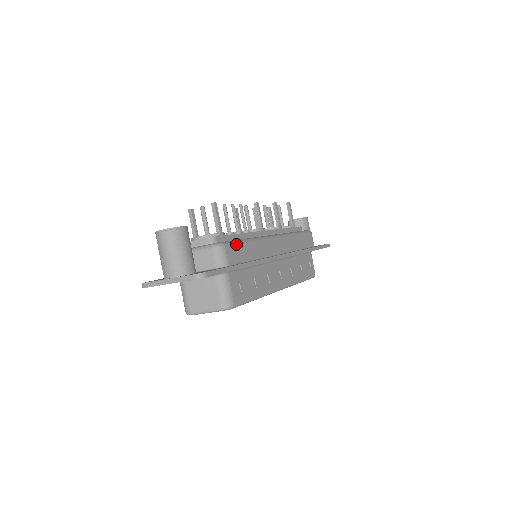
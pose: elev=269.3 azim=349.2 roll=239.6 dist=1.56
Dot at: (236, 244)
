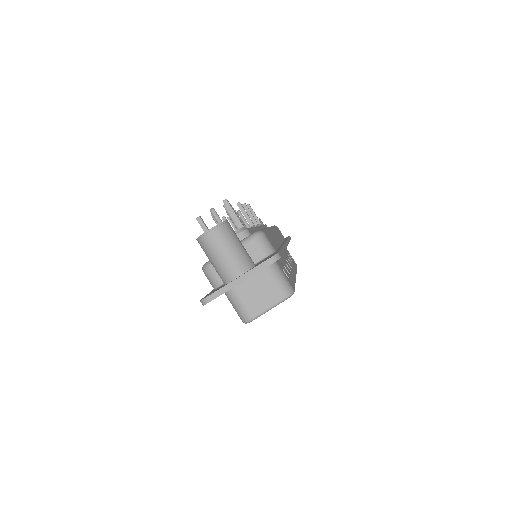
Dot at: occluded
